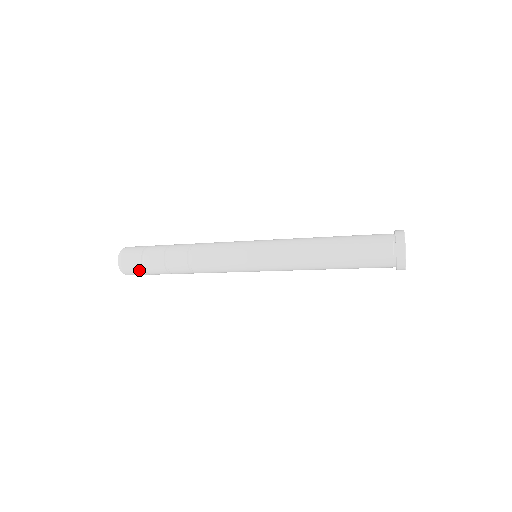
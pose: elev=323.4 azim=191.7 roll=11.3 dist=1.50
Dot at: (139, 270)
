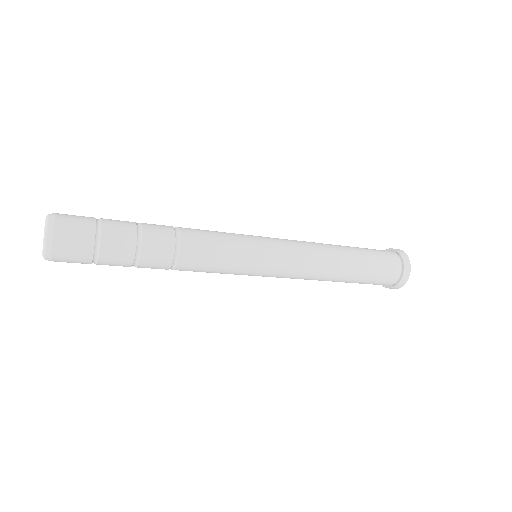
Dot at: (84, 260)
